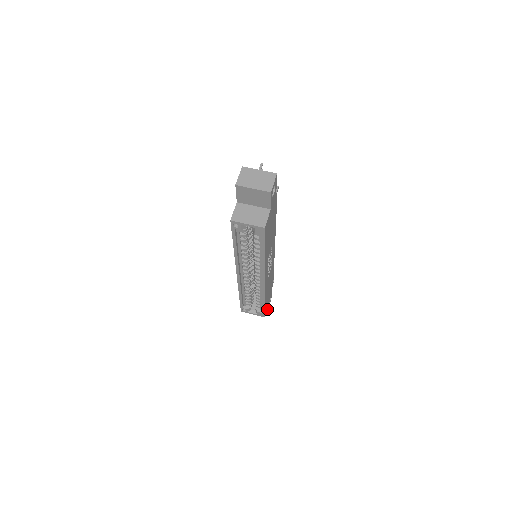
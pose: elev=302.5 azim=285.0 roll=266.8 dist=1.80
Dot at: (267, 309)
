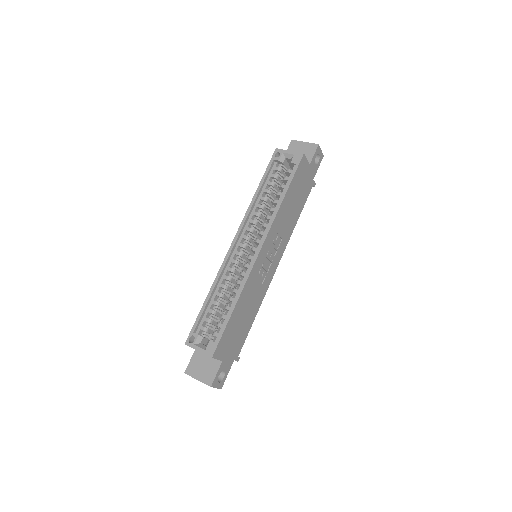
Dot at: (211, 384)
